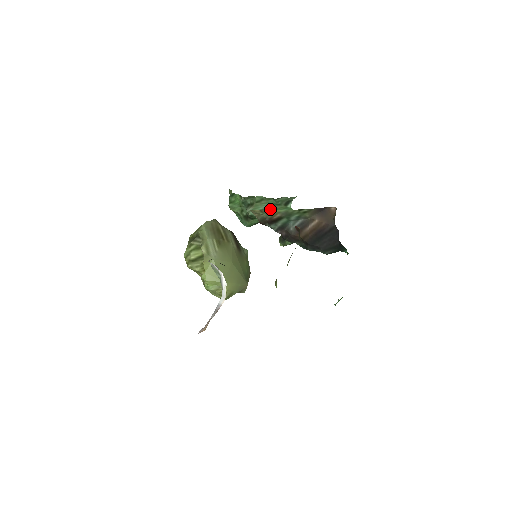
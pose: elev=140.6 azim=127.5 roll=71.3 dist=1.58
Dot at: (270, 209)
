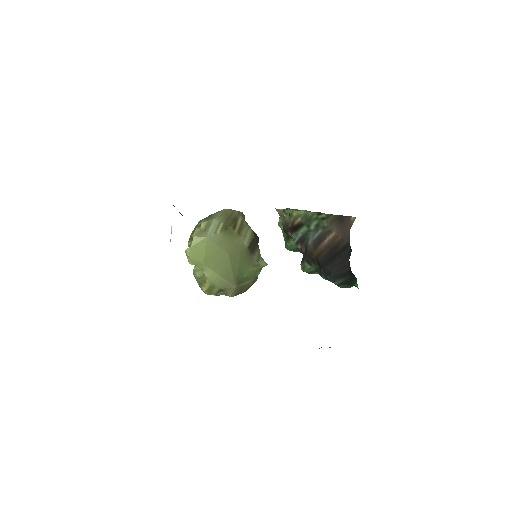
Dot at: occluded
